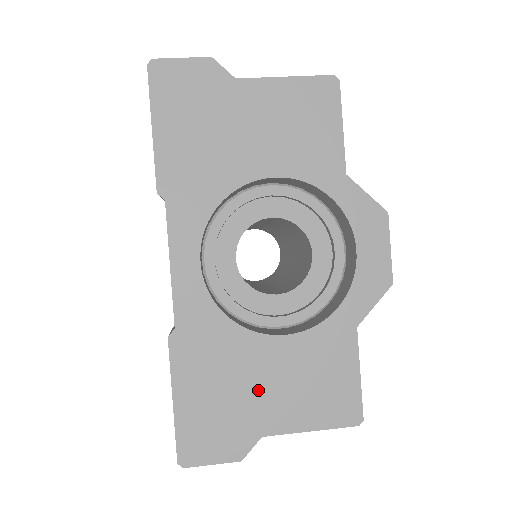
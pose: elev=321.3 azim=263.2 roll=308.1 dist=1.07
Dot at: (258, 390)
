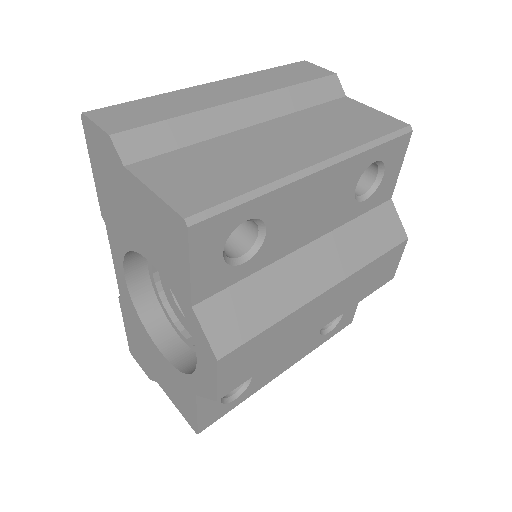
Dot at: (154, 363)
